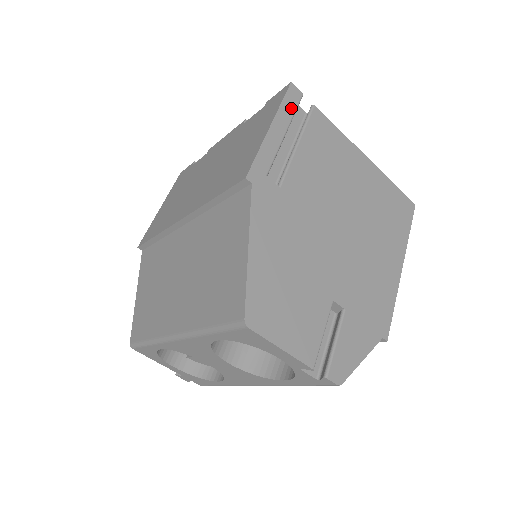
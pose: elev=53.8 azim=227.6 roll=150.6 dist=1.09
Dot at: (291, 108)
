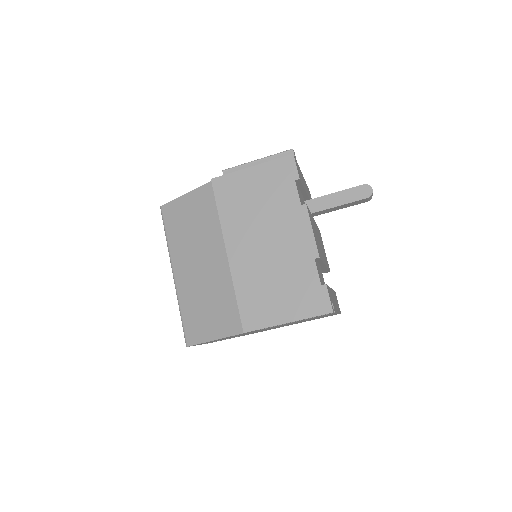
Dot at: occluded
